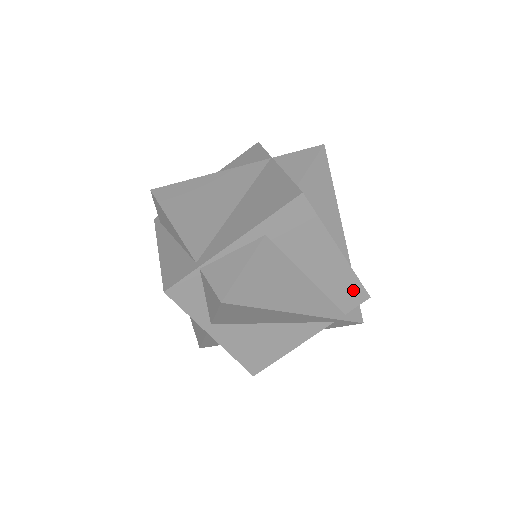
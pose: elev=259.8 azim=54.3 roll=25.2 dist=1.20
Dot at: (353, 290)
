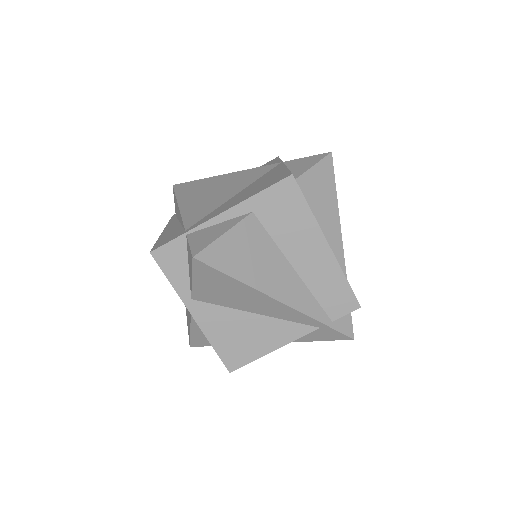
Dot at: (342, 294)
